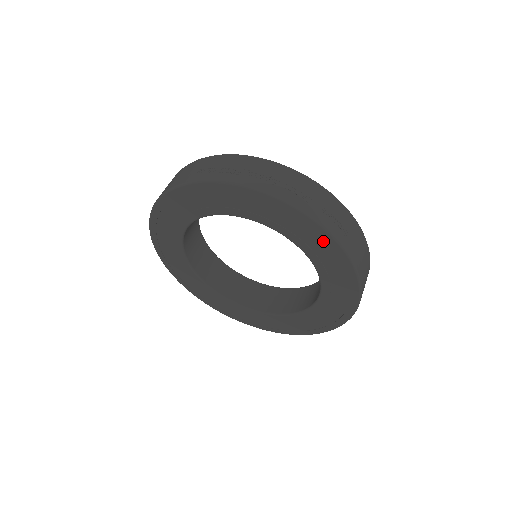
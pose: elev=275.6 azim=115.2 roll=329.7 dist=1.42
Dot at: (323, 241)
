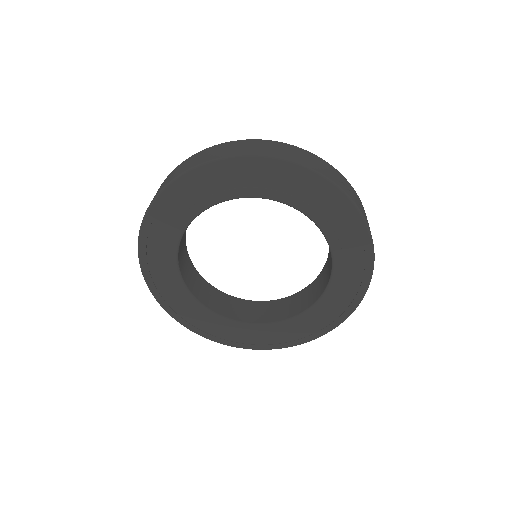
Dot at: (349, 300)
